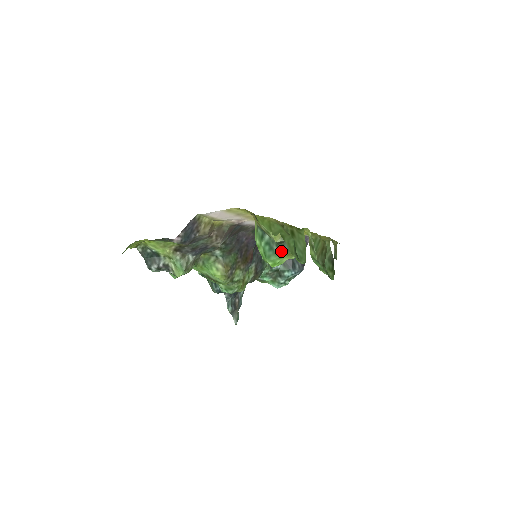
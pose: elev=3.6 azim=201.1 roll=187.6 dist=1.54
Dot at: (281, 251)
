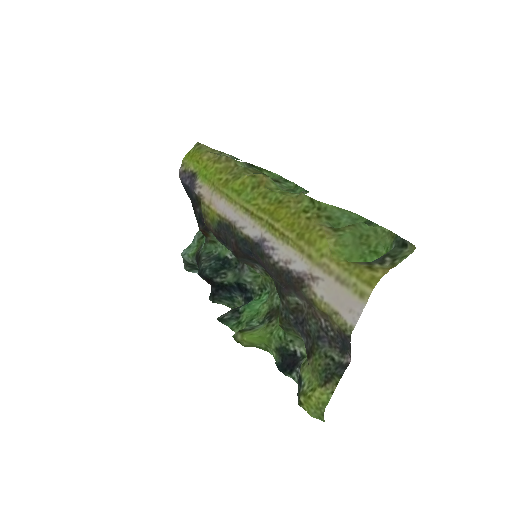
Dot at: (393, 244)
